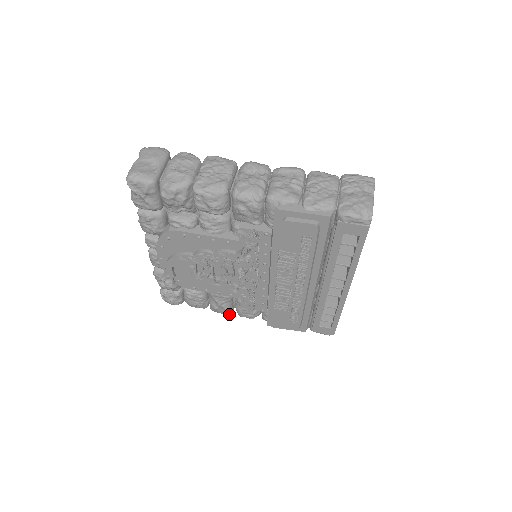
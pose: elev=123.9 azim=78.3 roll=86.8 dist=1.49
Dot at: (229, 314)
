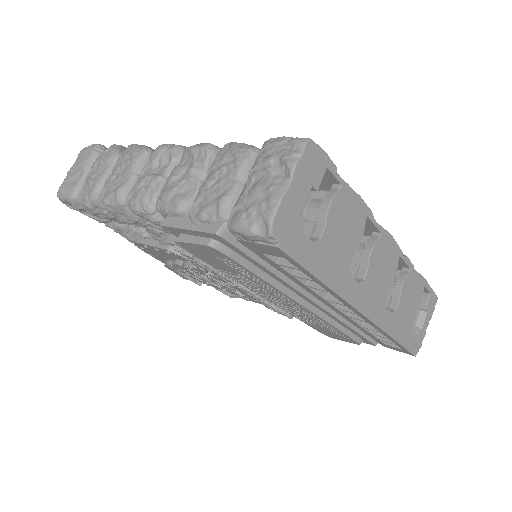
Dot at: occluded
